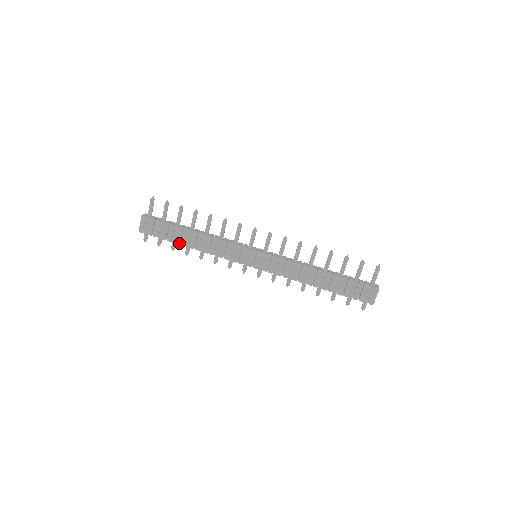
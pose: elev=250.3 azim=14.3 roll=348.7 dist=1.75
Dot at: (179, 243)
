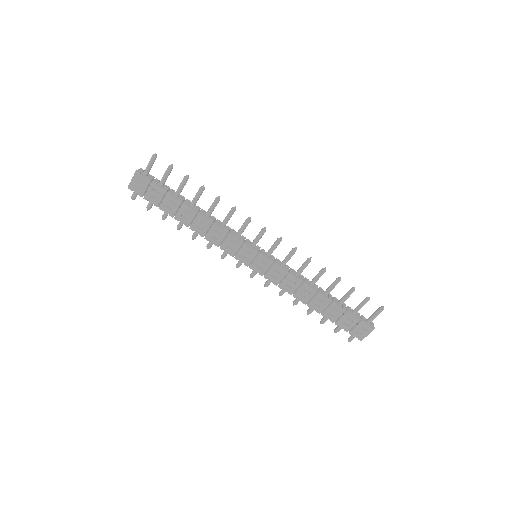
Dot at: (173, 216)
